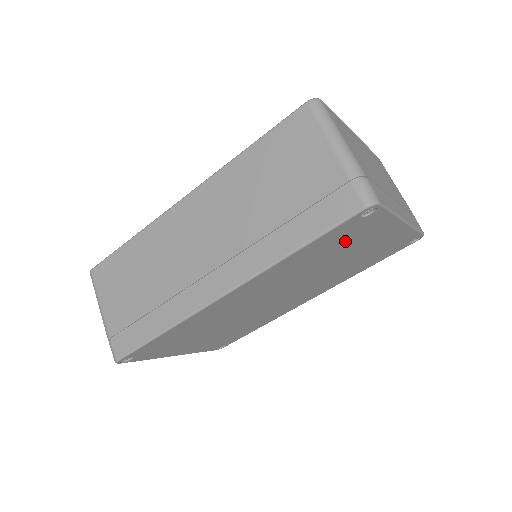
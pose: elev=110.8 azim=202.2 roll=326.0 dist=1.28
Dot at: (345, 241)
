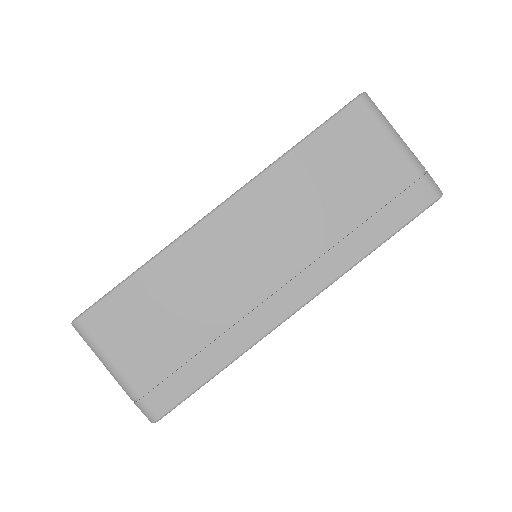
Dot at: occluded
